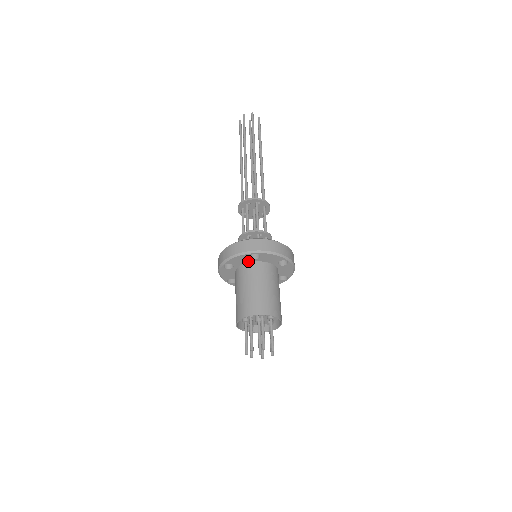
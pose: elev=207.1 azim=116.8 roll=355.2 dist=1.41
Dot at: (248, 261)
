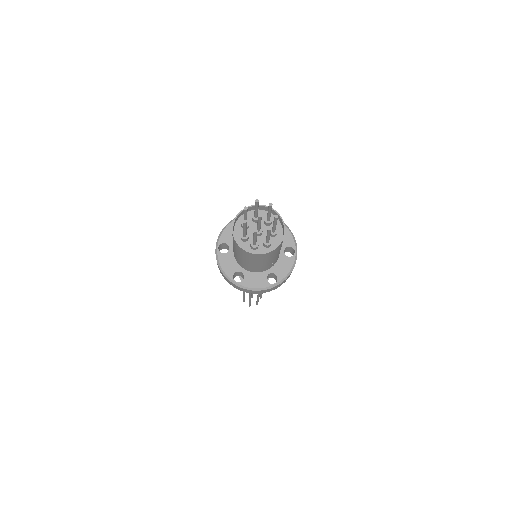
Dot at: occluded
